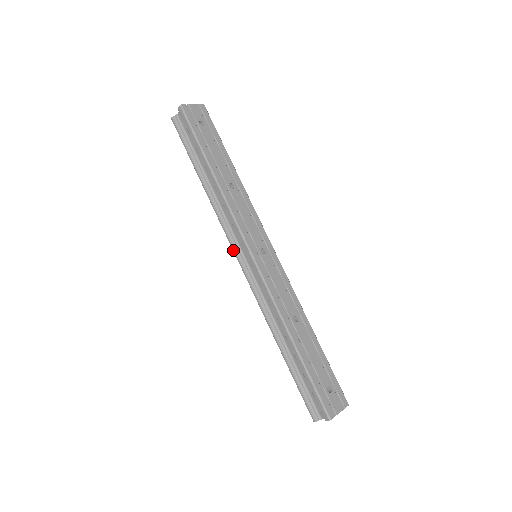
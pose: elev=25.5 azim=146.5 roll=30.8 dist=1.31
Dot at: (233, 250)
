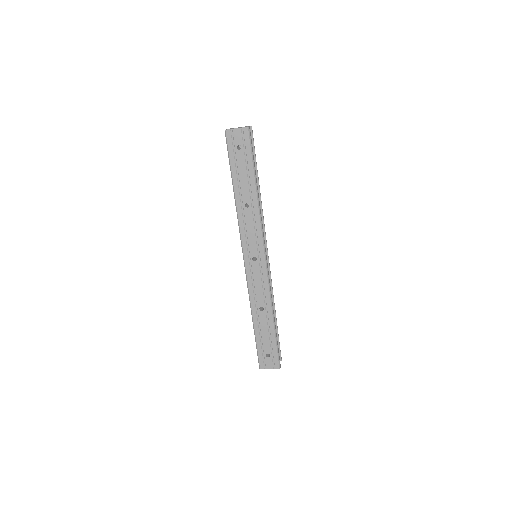
Dot at: occluded
